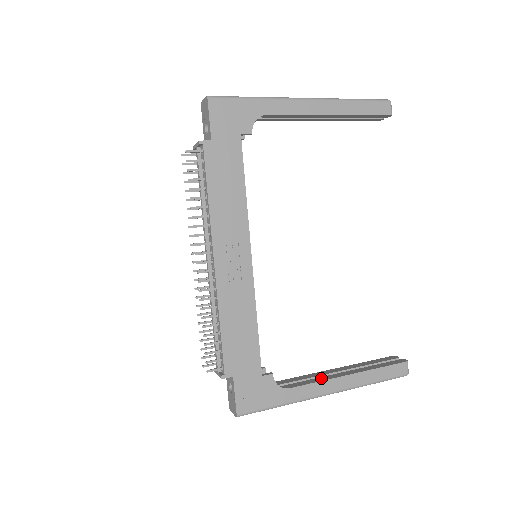
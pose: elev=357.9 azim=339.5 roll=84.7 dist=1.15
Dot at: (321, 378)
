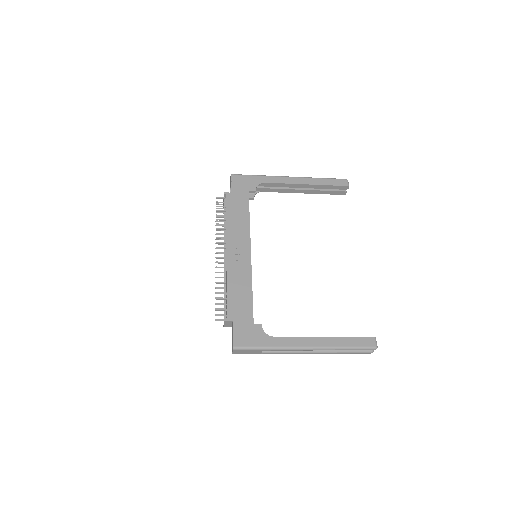
Dot at: (301, 338)
